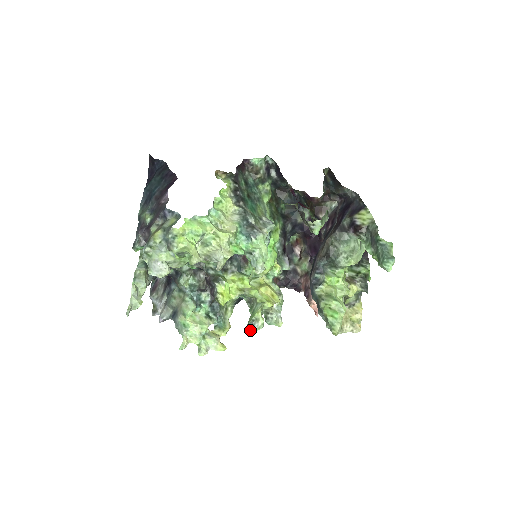
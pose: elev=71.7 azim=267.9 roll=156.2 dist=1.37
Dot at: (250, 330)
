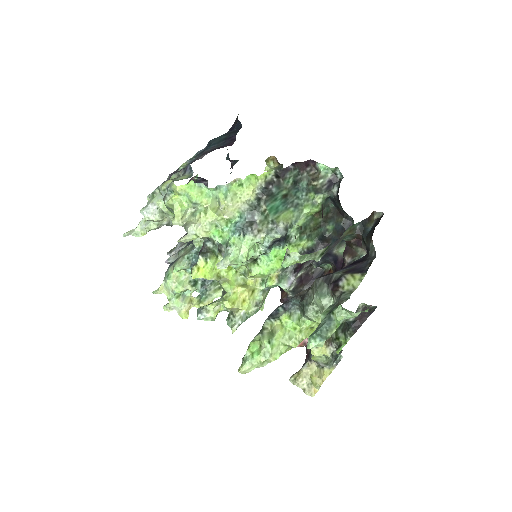
Dot at: (197, 315)
